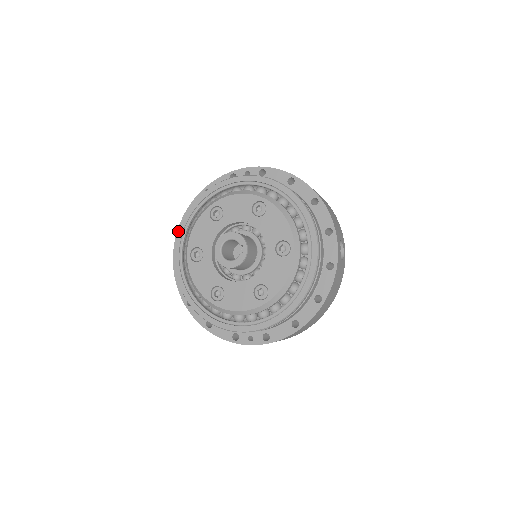
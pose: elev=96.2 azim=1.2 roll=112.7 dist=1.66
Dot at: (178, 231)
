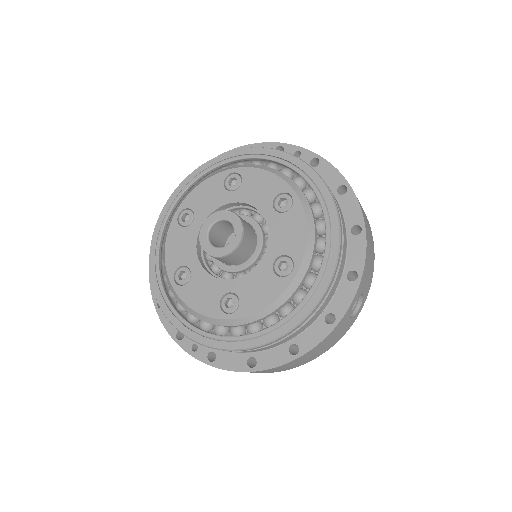
Dot at: occluded
